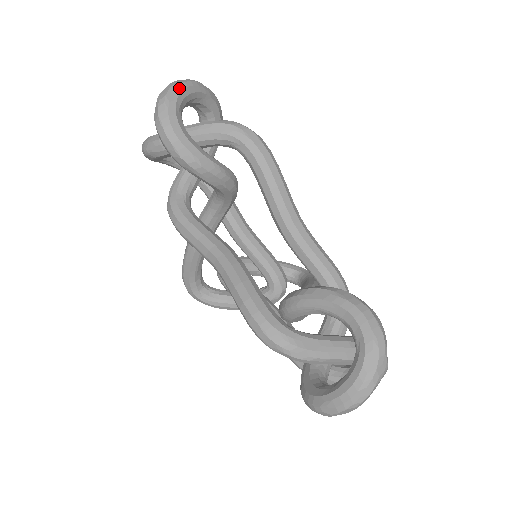
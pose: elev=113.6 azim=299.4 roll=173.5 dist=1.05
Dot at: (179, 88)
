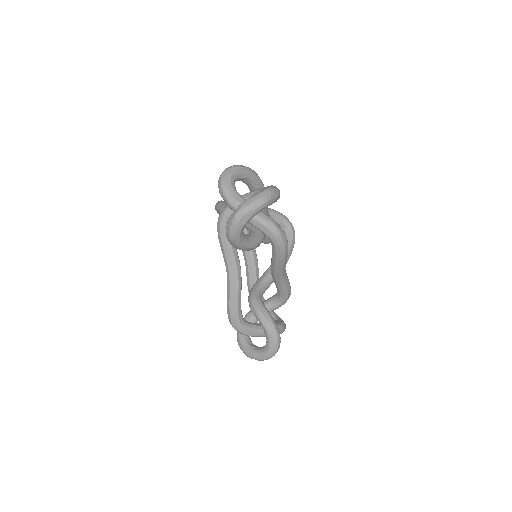
Dot at: (252, 214)
